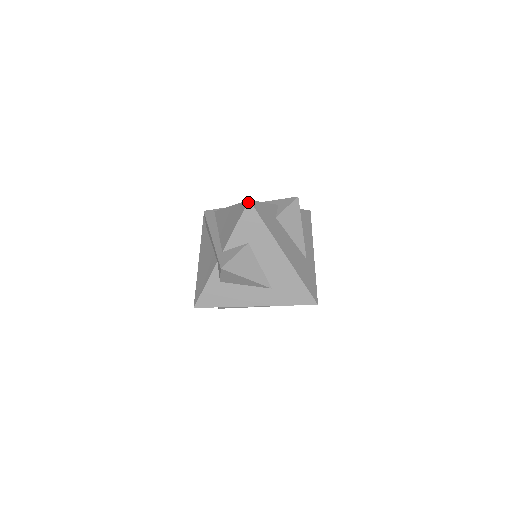
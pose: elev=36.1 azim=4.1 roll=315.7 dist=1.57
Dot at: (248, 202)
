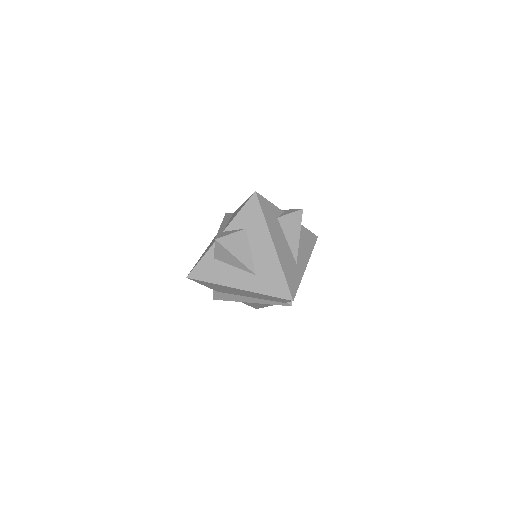
Dot at: (254, 193)
